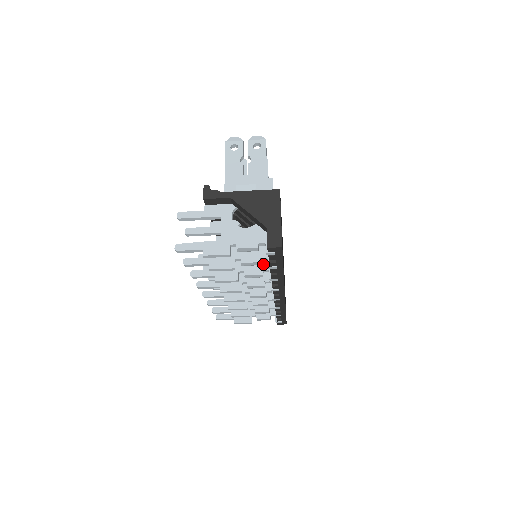
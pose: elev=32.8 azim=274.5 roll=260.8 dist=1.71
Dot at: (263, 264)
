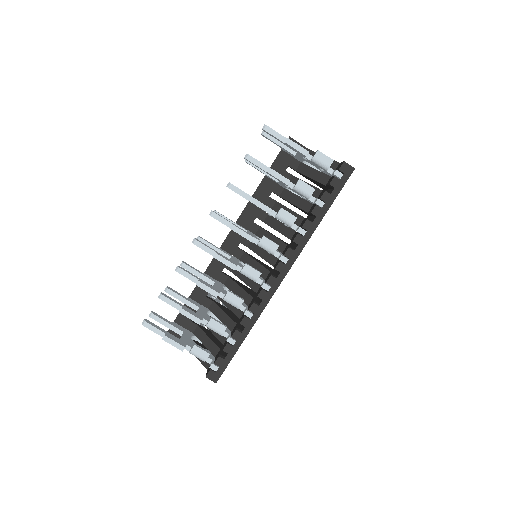
Dot at: occluded
